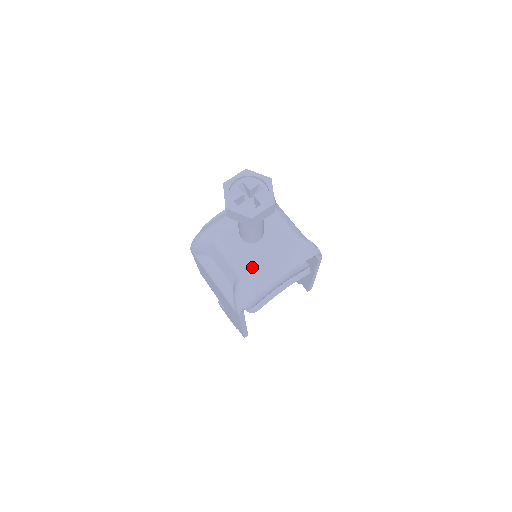
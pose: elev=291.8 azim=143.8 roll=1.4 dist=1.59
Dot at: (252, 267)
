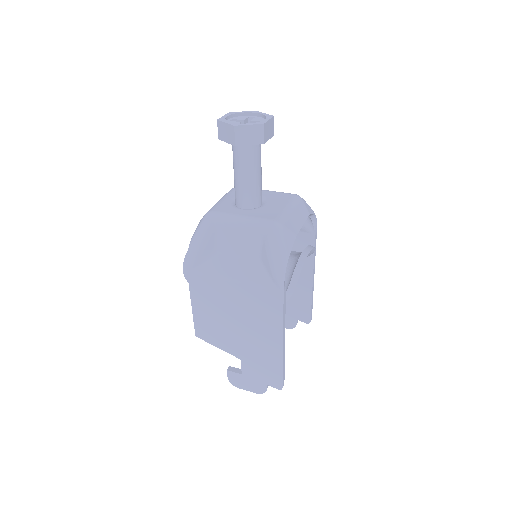
Dot at: (273, 217)
